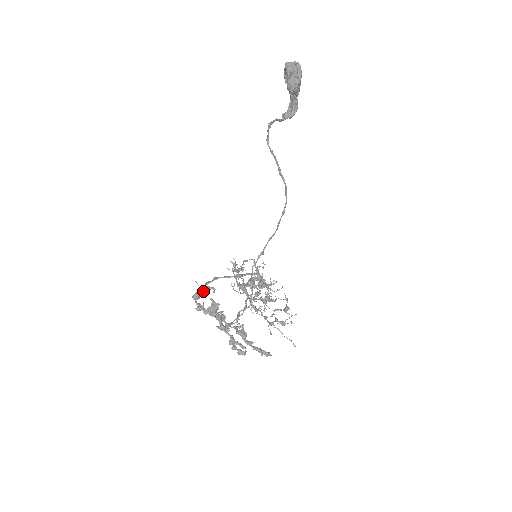
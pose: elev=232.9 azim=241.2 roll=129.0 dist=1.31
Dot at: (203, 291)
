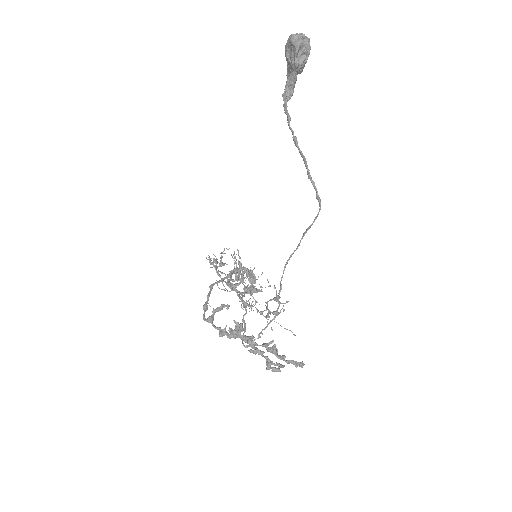
Dot at: (217, 311)
